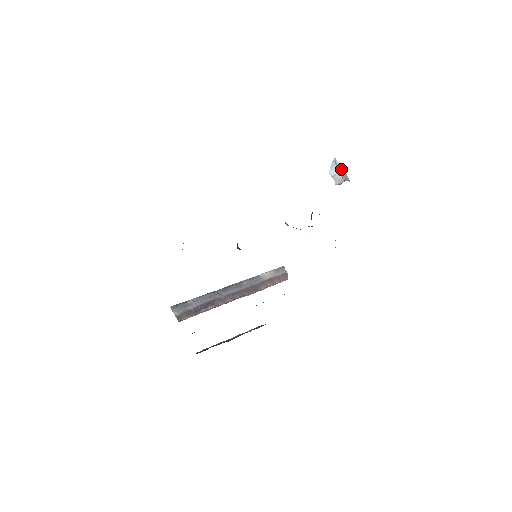
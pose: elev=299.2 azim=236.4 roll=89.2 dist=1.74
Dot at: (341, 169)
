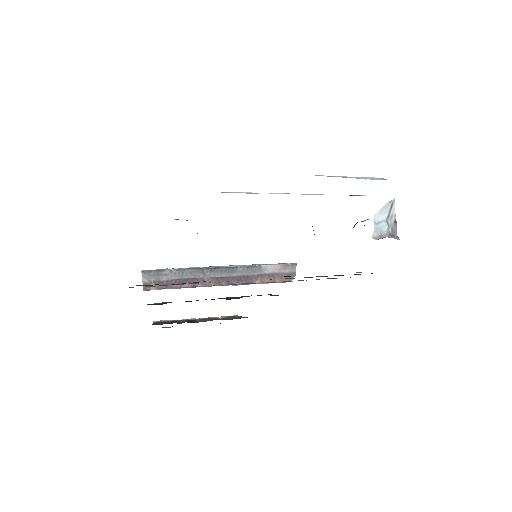
Dot at: (394, 216)
